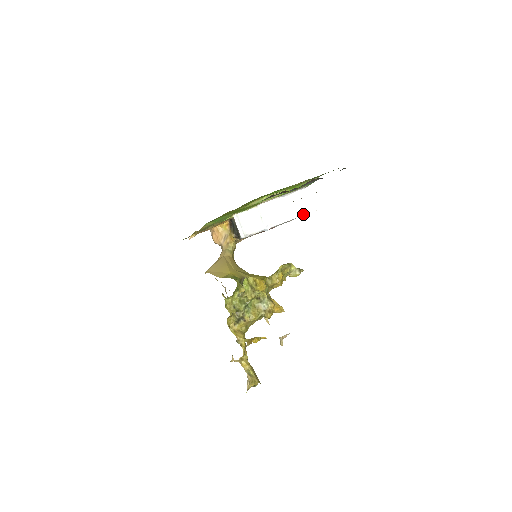
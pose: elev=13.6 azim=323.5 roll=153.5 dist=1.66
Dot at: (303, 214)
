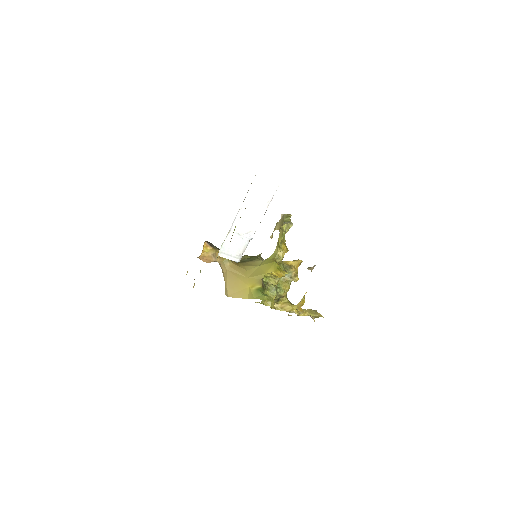
Dot at: (270, 200)
